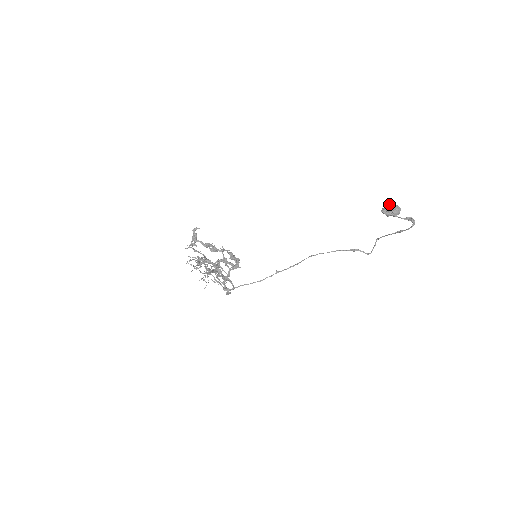
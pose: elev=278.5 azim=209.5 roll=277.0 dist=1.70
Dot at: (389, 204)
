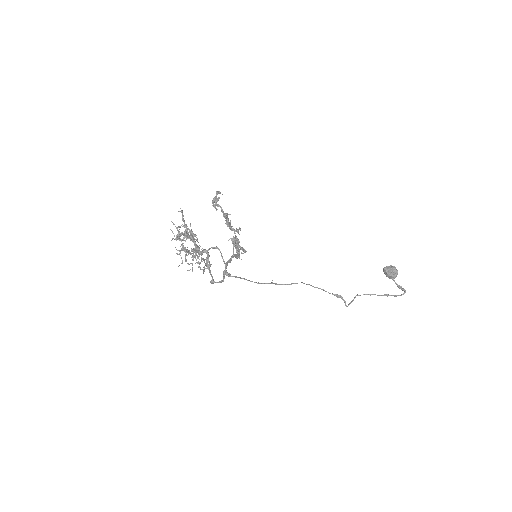
Dot at: occluded
